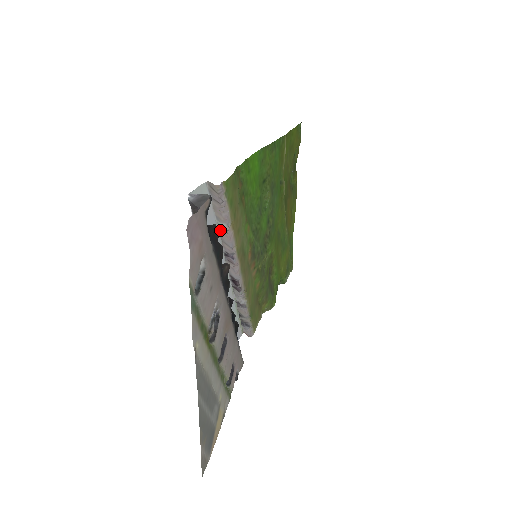
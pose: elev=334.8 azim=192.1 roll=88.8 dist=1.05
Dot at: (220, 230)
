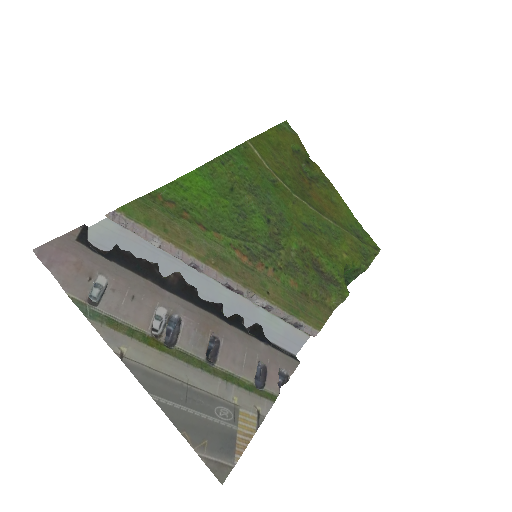
Dot at: (163, 249)
